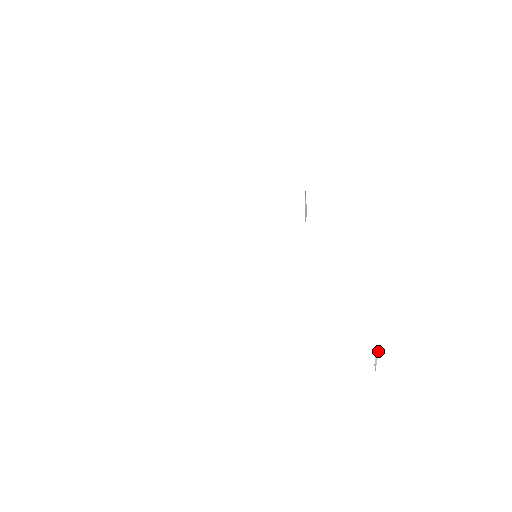
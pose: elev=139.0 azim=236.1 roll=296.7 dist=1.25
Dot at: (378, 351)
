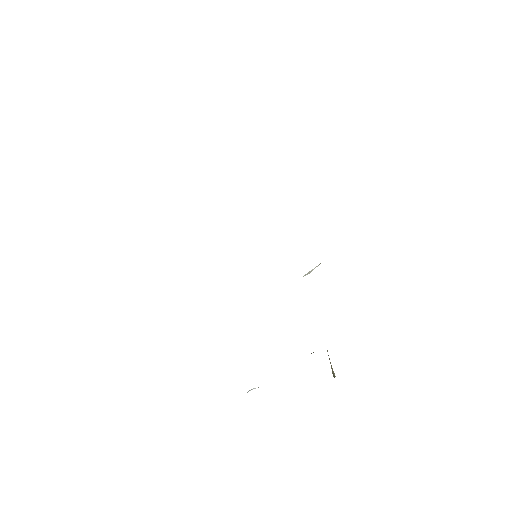
Dot at: occluded
